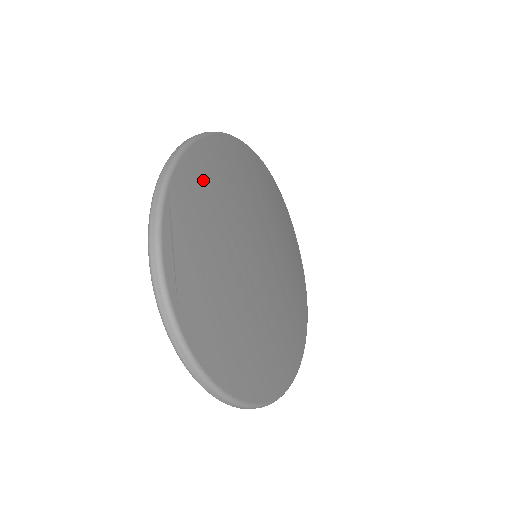
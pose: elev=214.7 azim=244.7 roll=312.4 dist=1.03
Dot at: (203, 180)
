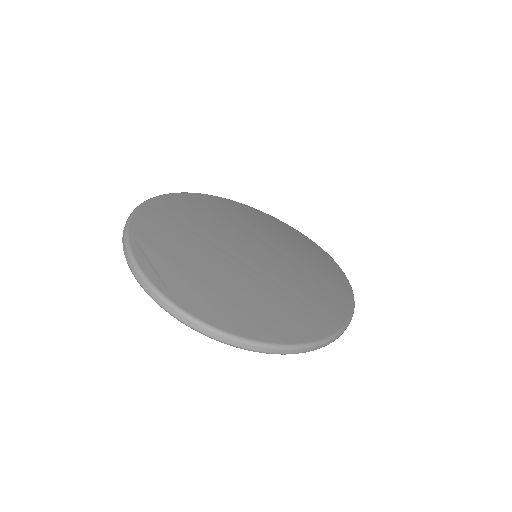
Dot at: (163, 221)
